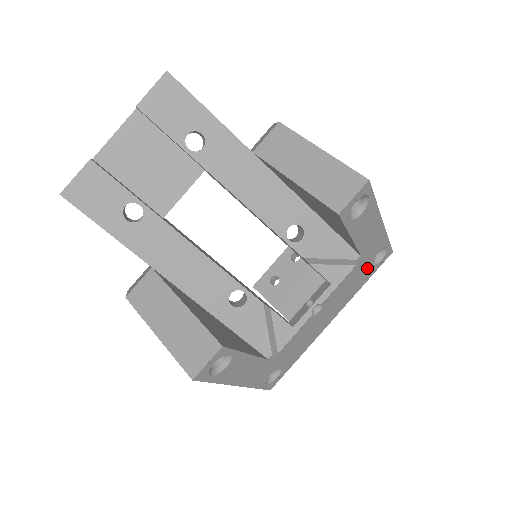
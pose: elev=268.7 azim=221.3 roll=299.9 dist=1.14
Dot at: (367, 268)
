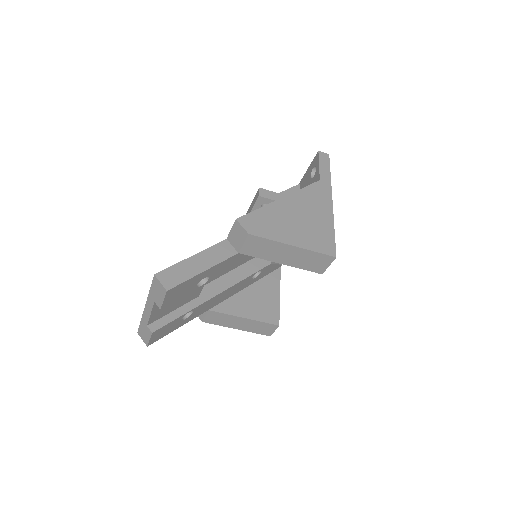
Dot at: occluded
